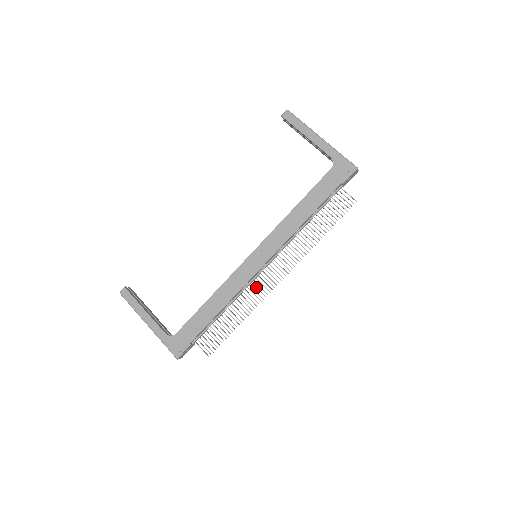
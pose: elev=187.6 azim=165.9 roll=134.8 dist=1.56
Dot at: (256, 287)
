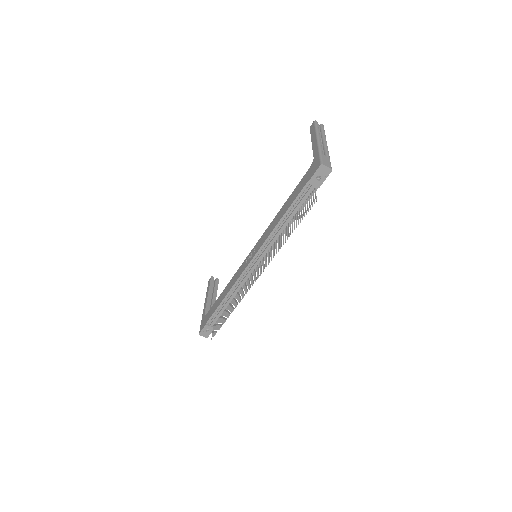
Dot at: (247, 284)
